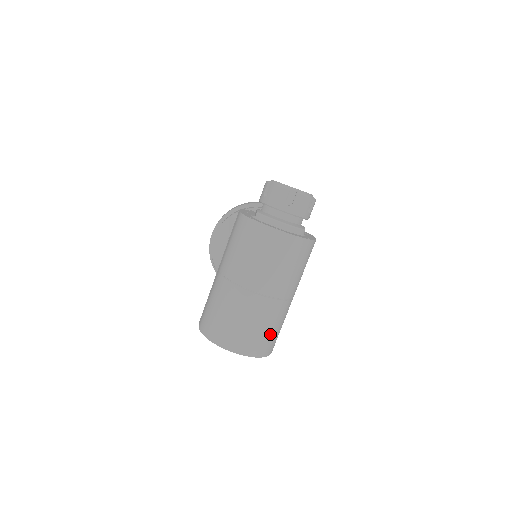
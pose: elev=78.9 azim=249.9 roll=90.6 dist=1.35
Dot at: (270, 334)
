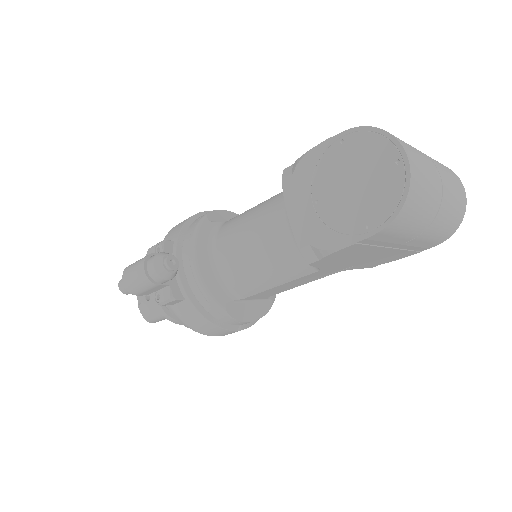
Dot at: (418, 207)
